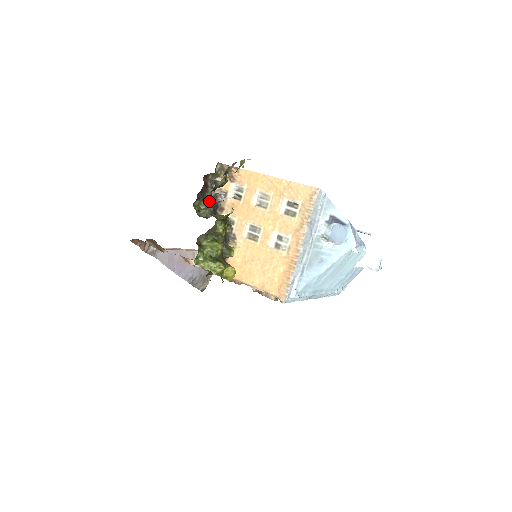
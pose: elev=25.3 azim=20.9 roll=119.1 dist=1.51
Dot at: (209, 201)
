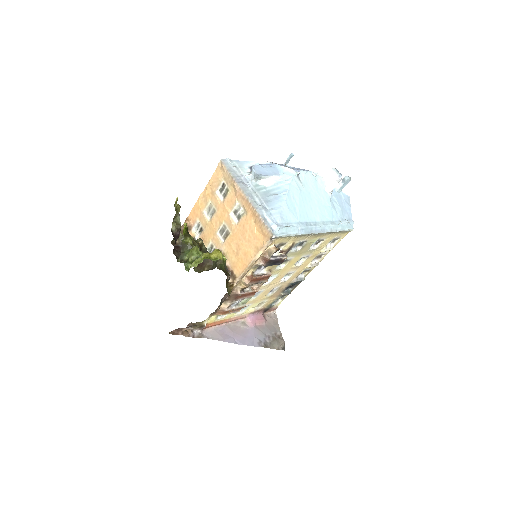
Dot at: occluded
